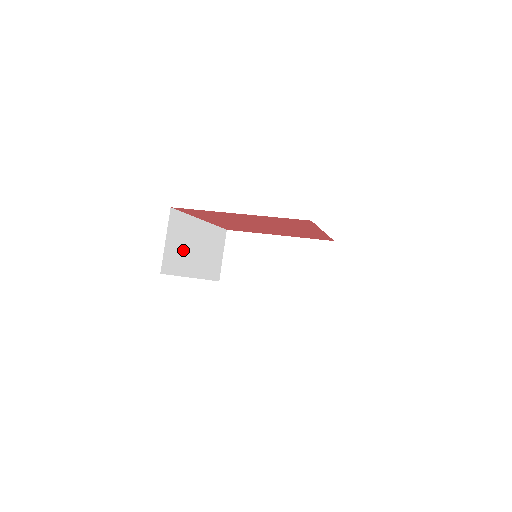
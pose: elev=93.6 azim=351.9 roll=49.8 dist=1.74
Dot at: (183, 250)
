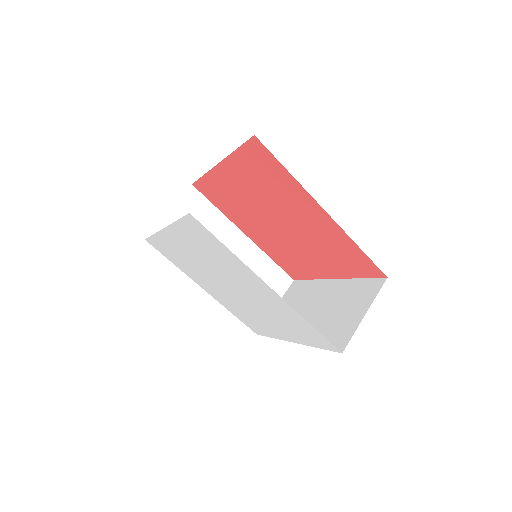
Dot at: occluded
